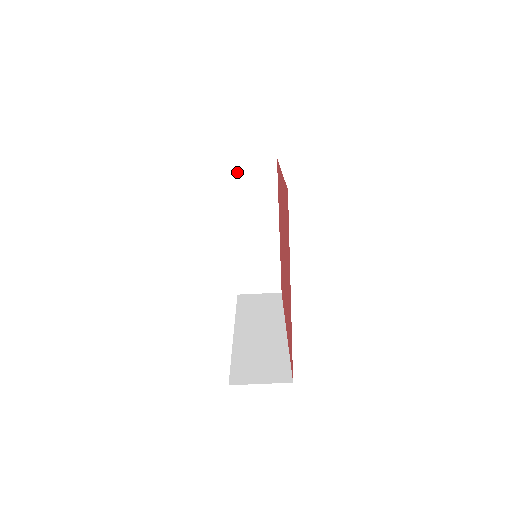
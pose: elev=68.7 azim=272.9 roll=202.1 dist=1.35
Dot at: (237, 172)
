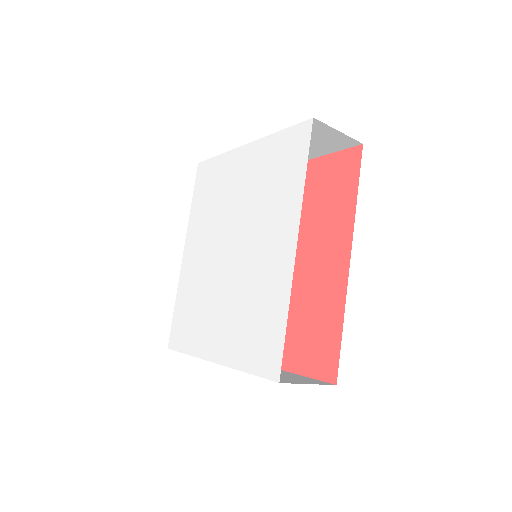
Dot at: occluded
